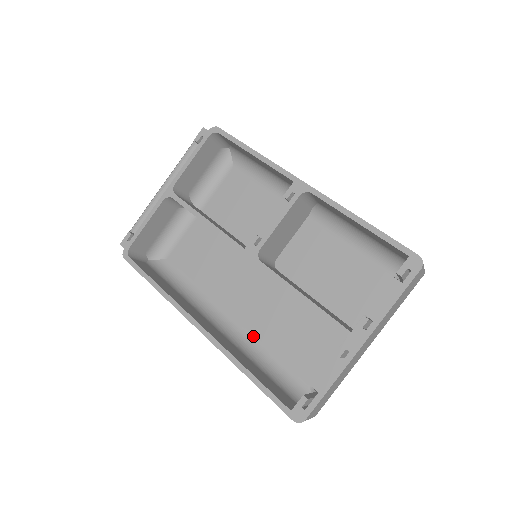
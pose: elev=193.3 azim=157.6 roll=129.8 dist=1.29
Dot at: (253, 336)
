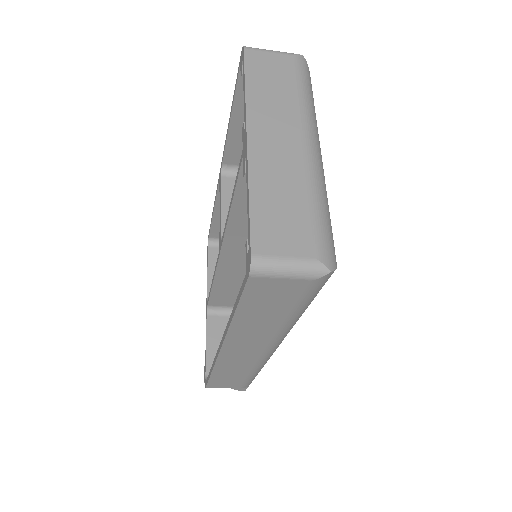
Dot at: occluded
